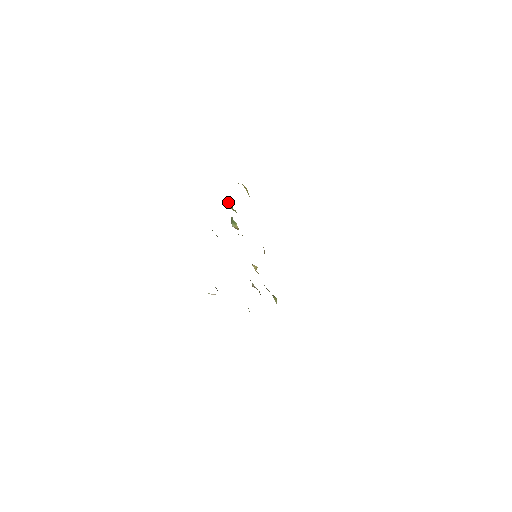
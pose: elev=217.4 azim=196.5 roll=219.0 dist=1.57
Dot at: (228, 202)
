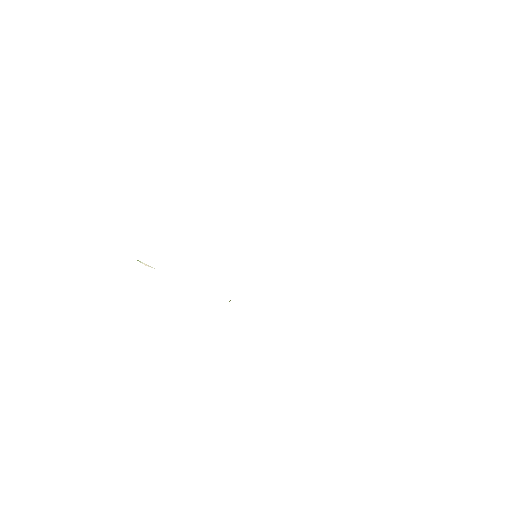
Dot at: occluded
